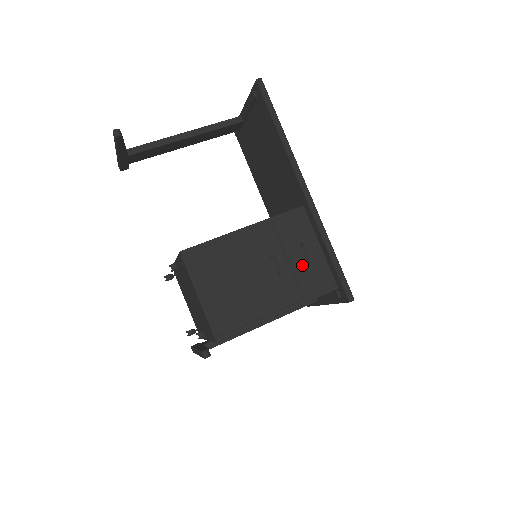
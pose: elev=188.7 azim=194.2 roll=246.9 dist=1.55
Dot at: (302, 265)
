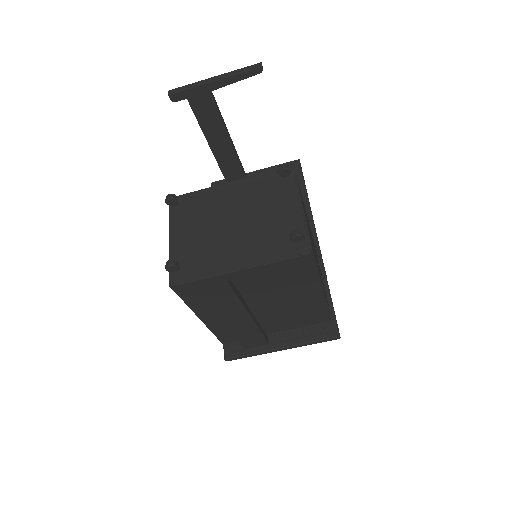
Dot at: occluded
